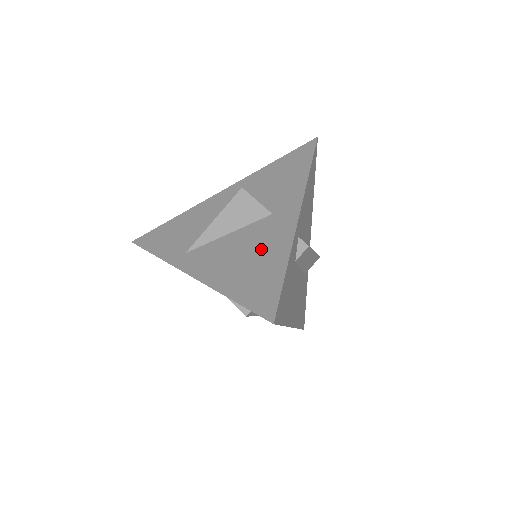
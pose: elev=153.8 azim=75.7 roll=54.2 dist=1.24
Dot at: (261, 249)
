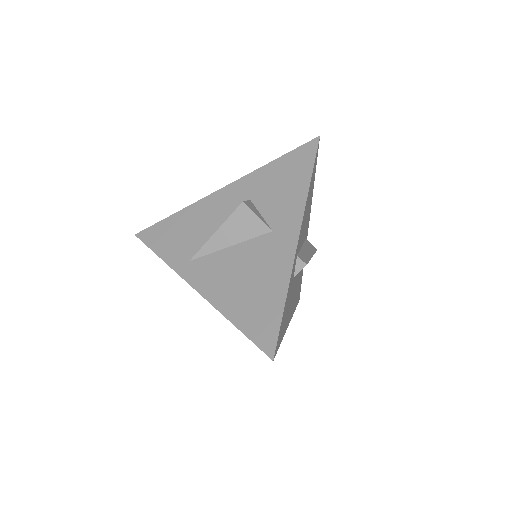
Dot at: (262, 273)
